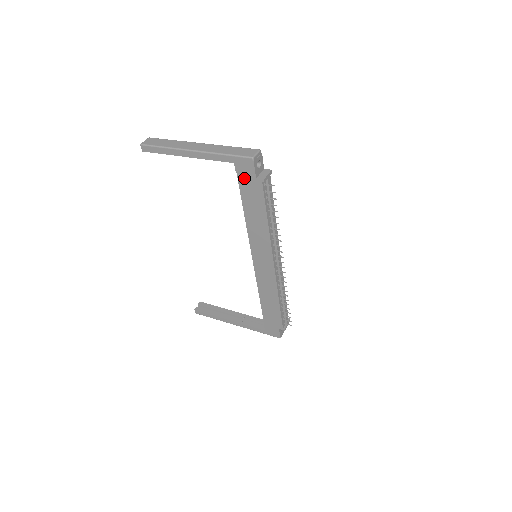
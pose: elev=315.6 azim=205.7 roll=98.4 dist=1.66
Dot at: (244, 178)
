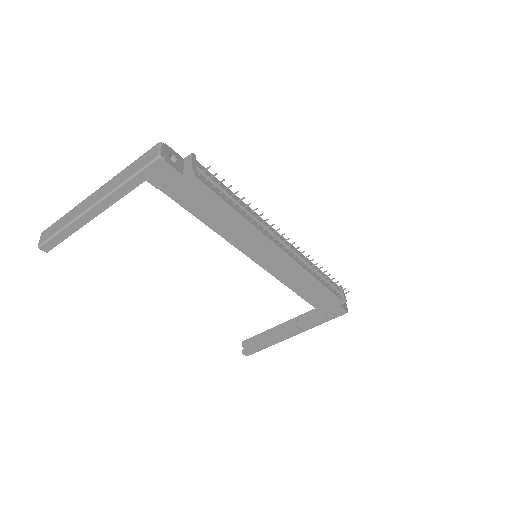
Dot at: (171, 187)
